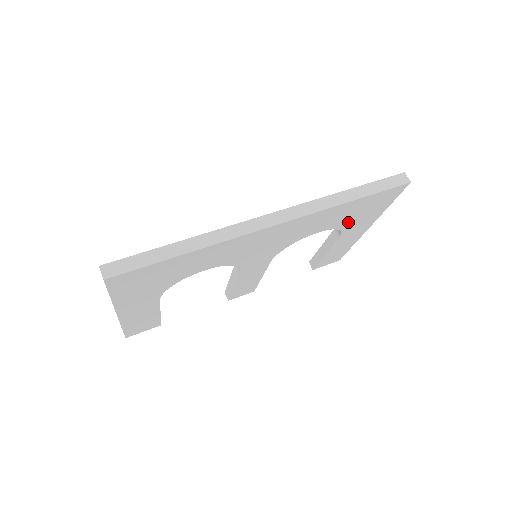
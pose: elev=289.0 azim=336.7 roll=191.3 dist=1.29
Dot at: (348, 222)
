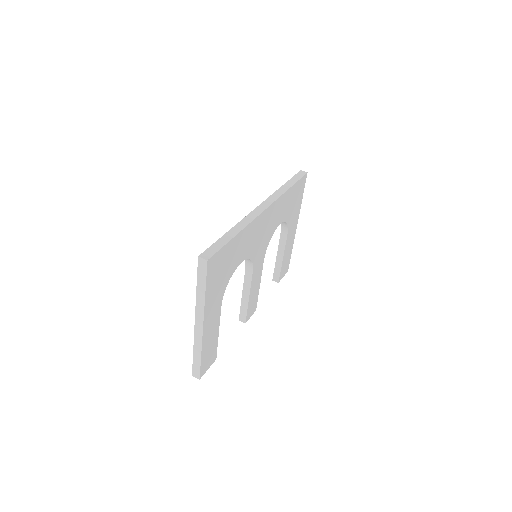
Dot at: (290, 214)
